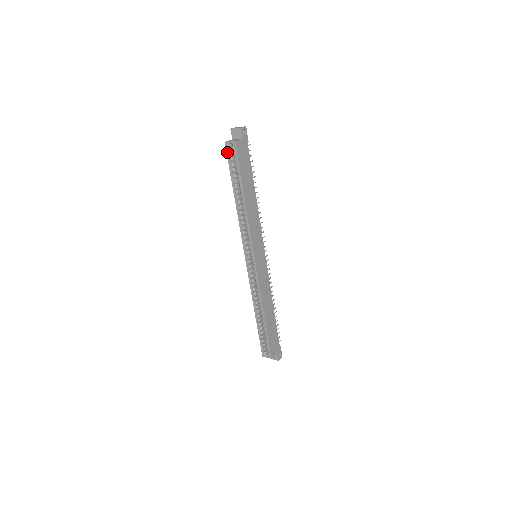
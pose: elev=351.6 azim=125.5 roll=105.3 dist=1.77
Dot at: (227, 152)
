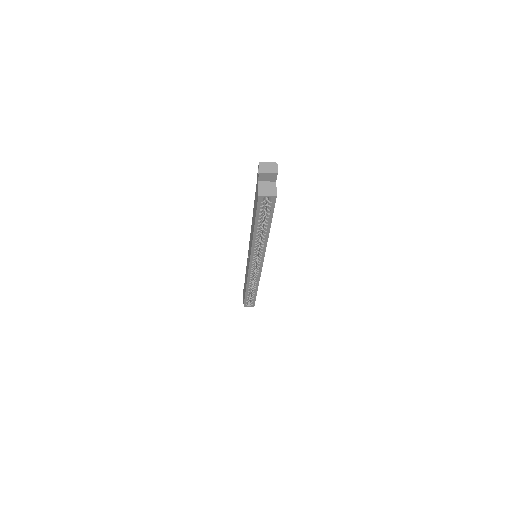
Dot at: (259, 203)
